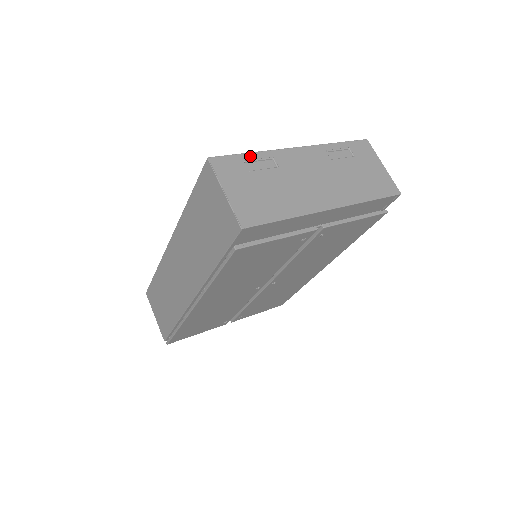
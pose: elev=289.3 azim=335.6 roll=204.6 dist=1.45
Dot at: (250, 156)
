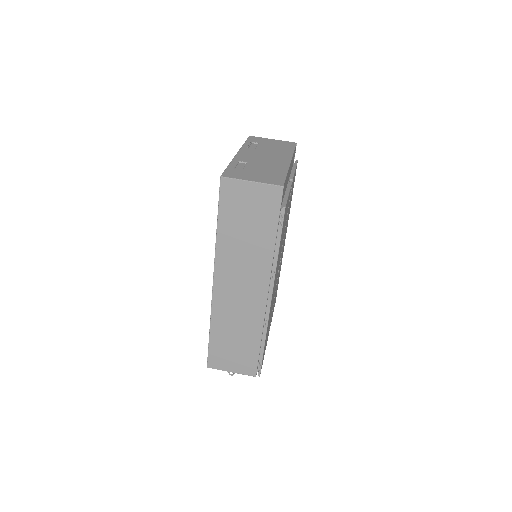
Dot at: (231, 166)
